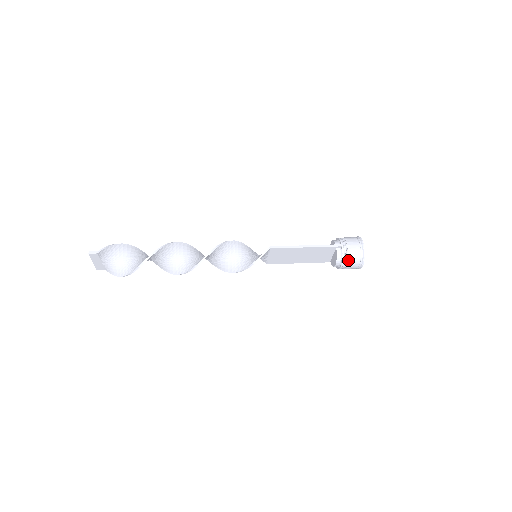
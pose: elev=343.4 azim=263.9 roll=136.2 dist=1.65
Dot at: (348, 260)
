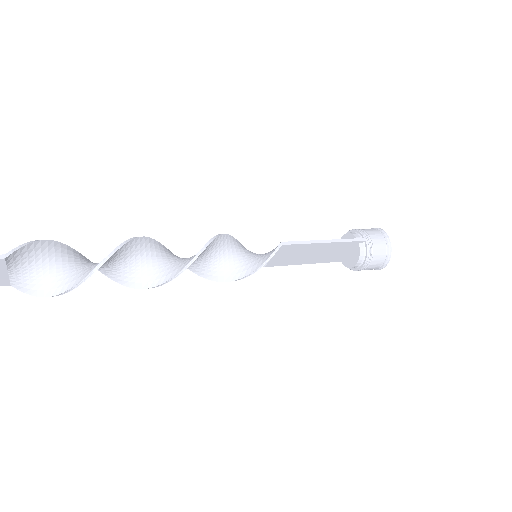
Dot at: (373, 259)
